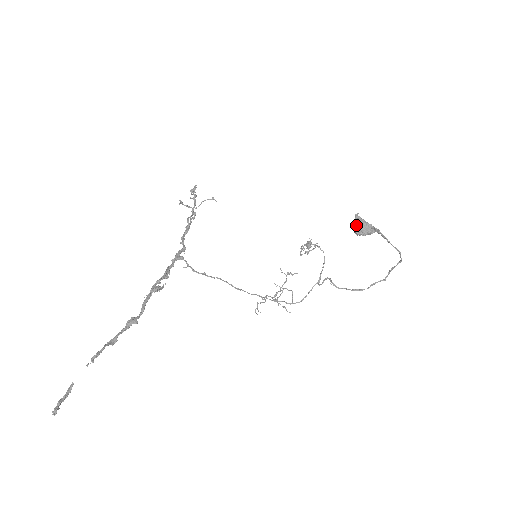
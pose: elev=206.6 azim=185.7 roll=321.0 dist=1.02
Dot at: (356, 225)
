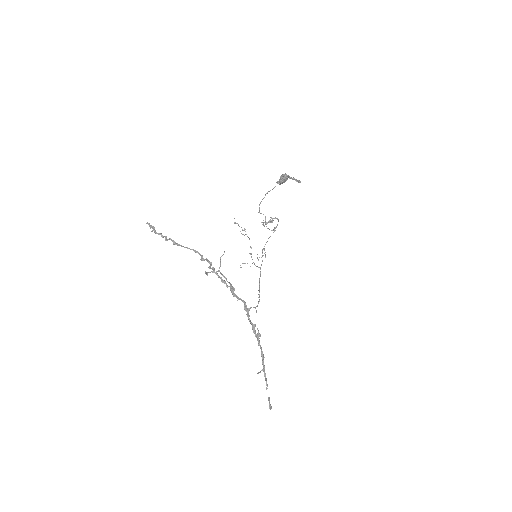
Dot at: (282, 183)
